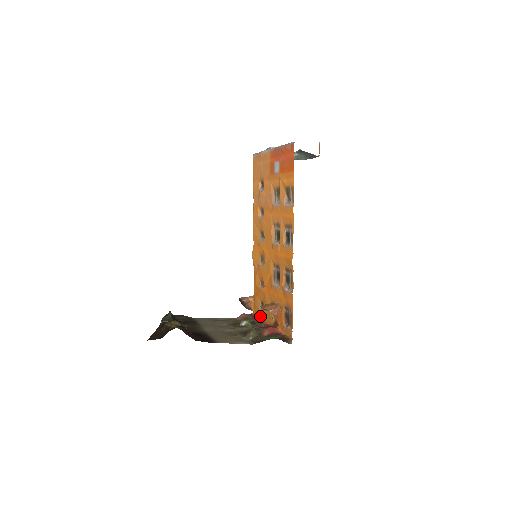
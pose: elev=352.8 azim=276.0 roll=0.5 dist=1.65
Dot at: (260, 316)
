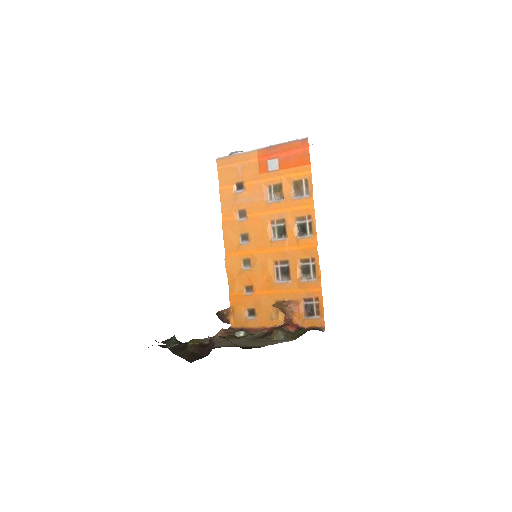
Dot at: (249, 325)
